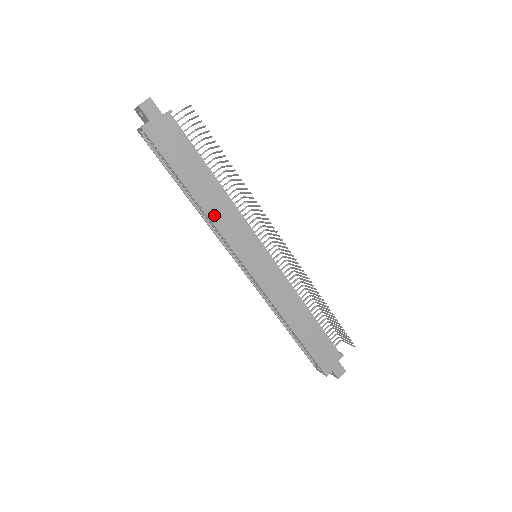
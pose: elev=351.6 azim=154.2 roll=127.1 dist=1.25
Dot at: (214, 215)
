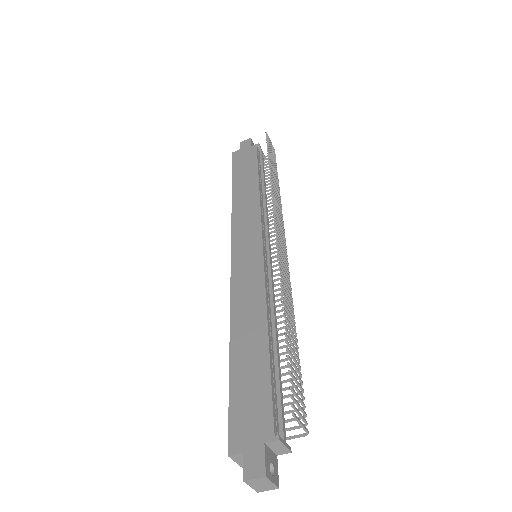
Dot at: (238, 206)
